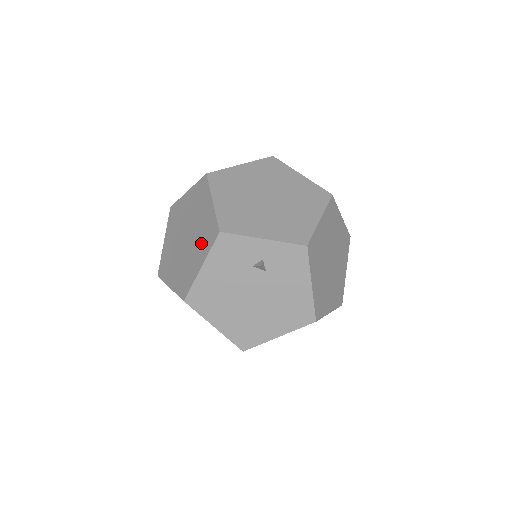
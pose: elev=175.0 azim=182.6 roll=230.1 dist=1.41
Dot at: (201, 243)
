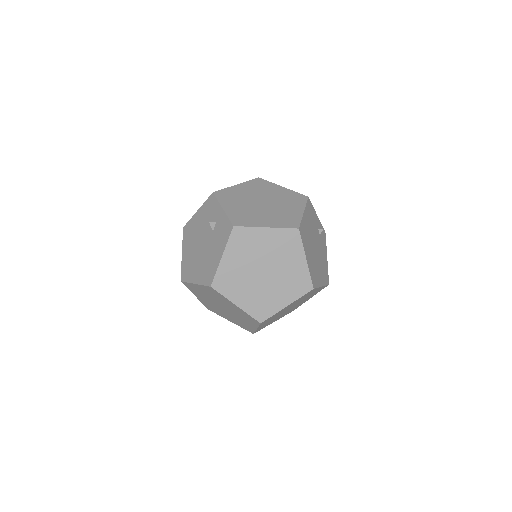
Dot at: occluded
